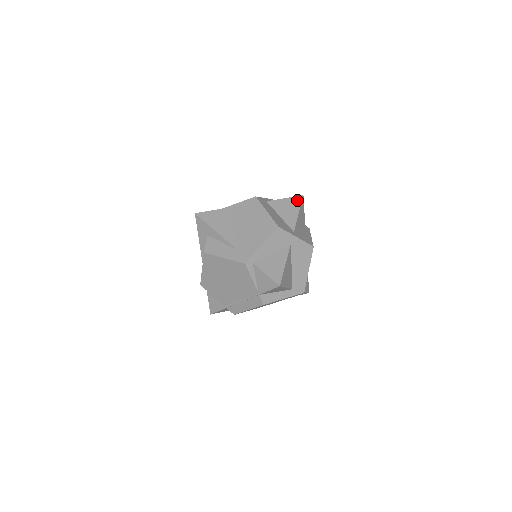
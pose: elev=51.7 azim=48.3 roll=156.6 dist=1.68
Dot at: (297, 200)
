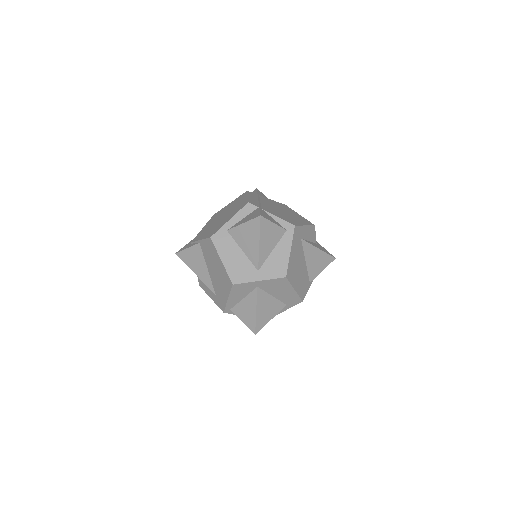
Dot at: (255, 225)
